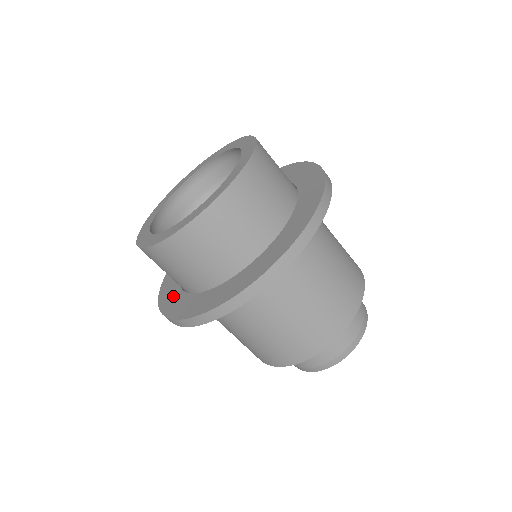
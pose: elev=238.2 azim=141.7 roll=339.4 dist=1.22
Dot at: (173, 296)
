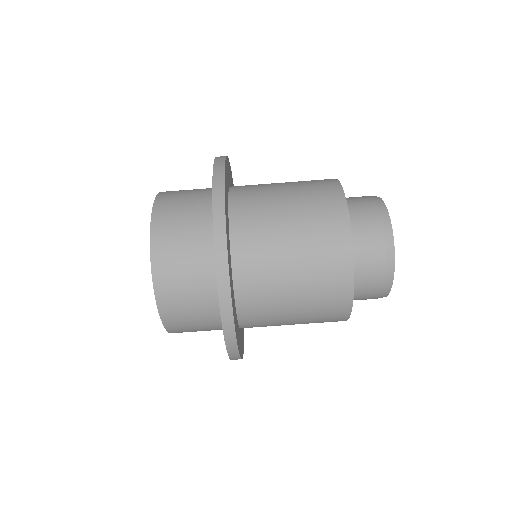
Dot at: occluded
